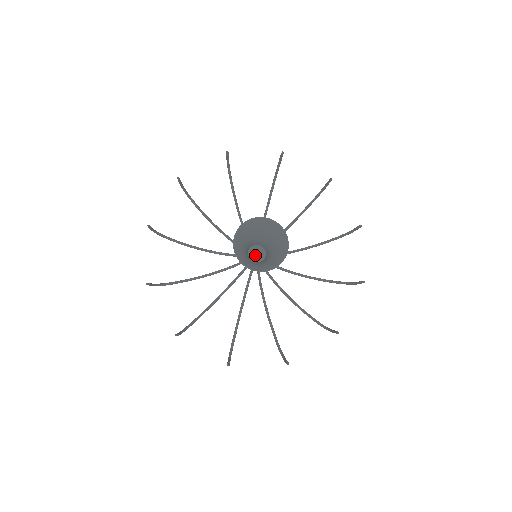
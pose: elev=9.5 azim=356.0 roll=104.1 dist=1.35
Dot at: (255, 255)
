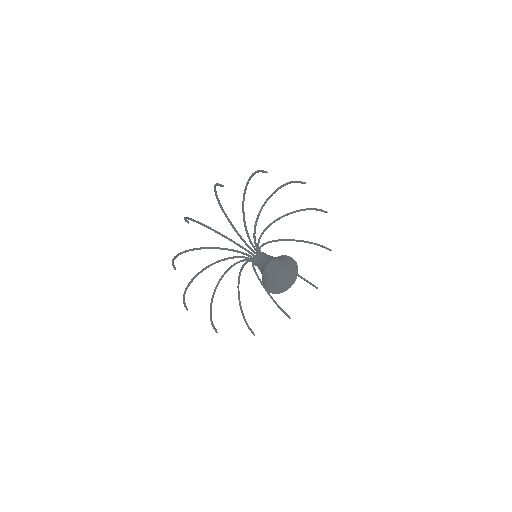
Dot at: occluded
